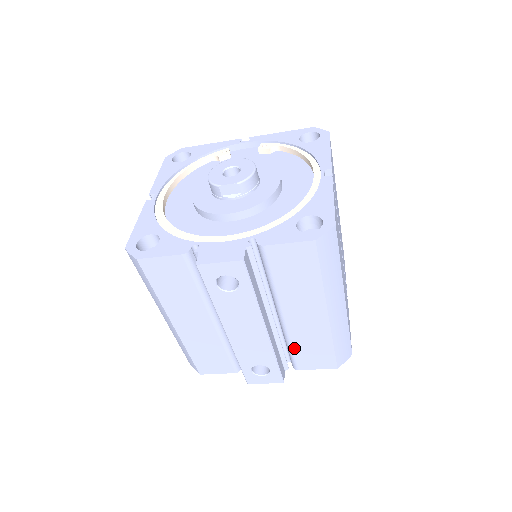
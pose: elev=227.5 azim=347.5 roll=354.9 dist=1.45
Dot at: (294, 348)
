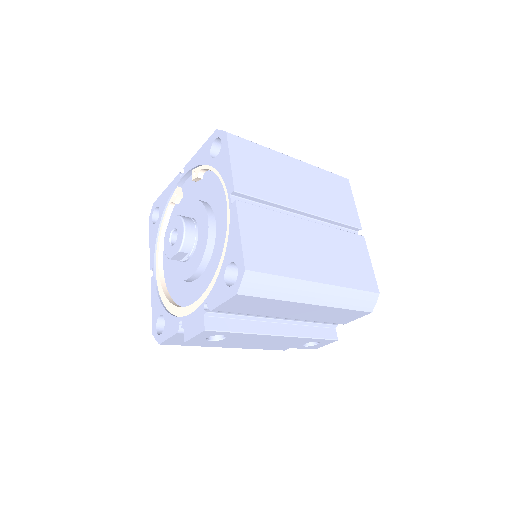
Dot at: (321, 321)
